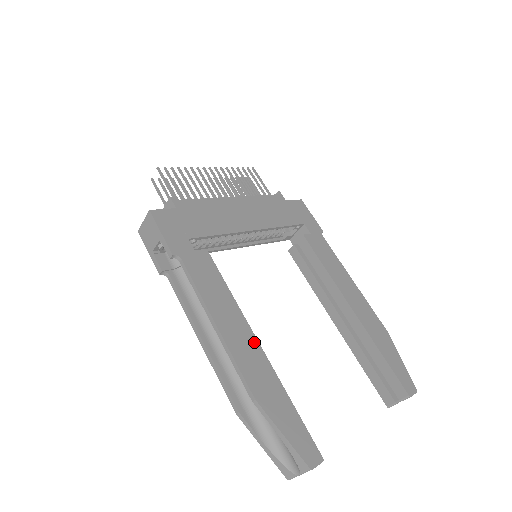
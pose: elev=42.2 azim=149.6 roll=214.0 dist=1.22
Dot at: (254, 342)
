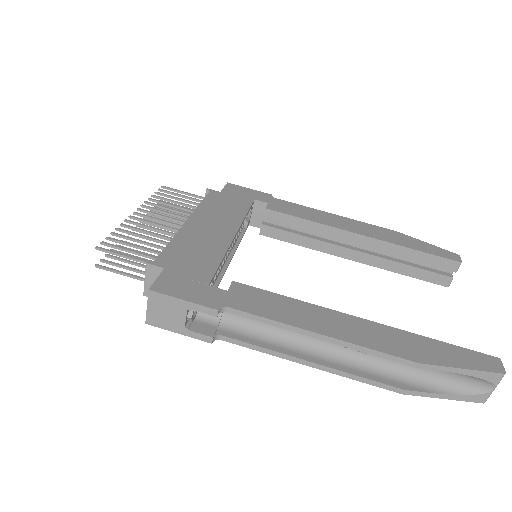
Dot at: (358, 321)
